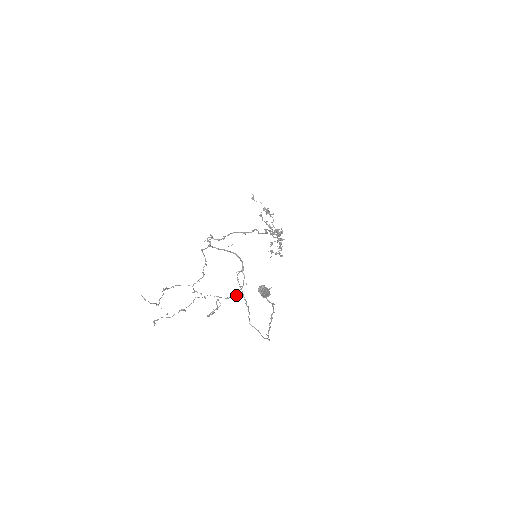
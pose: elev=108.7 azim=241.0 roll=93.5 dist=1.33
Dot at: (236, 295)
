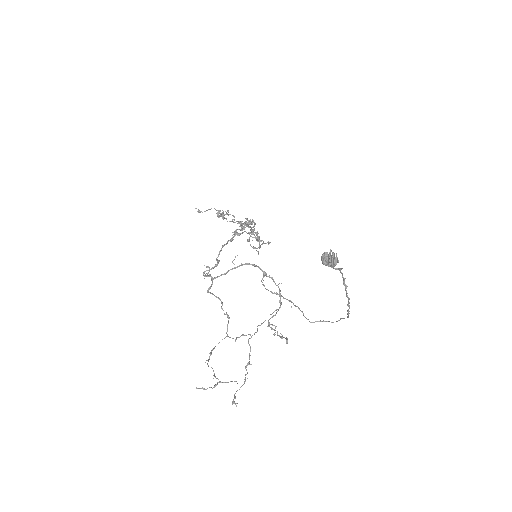
Dot at: (280, 304)
